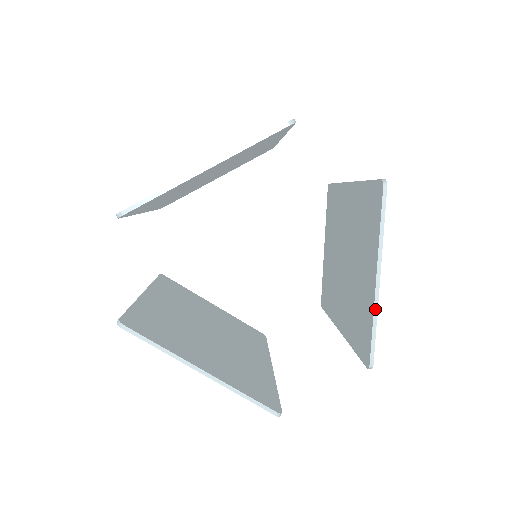
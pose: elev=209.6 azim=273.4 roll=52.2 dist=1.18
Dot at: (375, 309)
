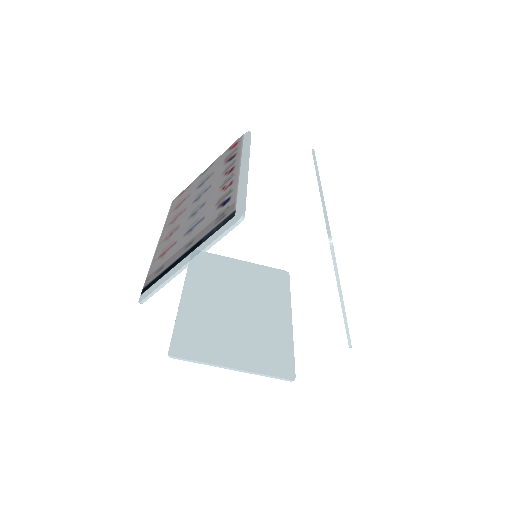
Dot at: (344, 318)
